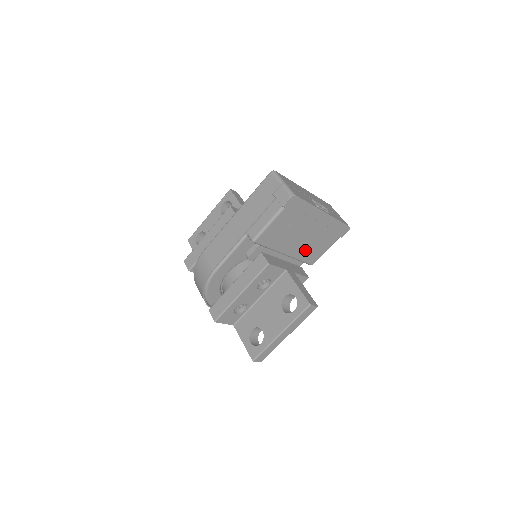
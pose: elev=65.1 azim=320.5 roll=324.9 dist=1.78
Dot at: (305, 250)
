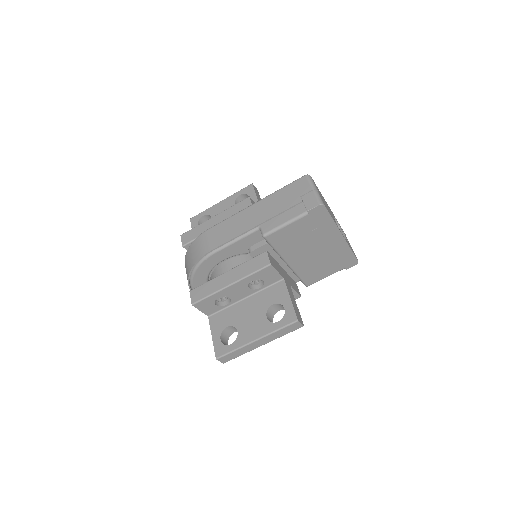
Dot at: (308, 267)
